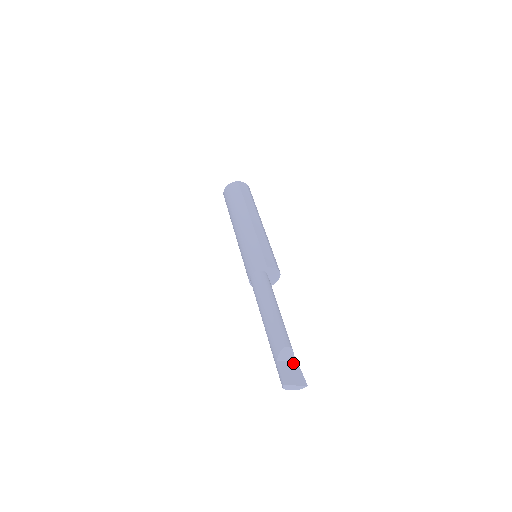
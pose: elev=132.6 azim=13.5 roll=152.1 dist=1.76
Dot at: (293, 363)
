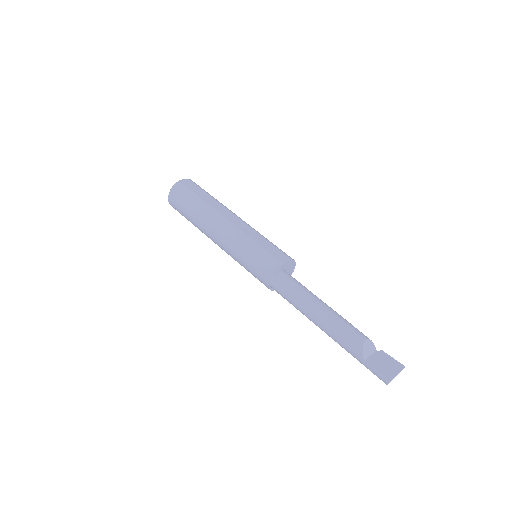
Dot at: (377, 352)
